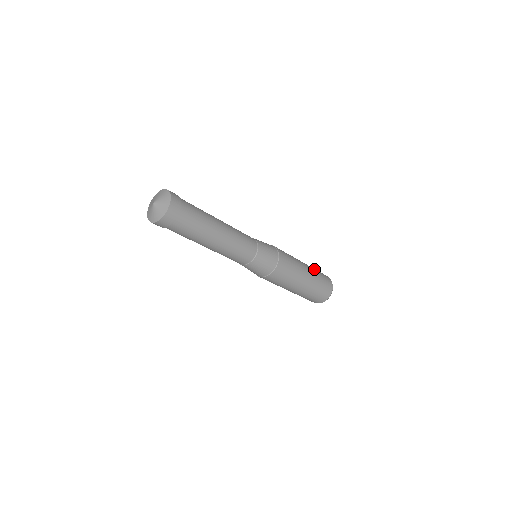
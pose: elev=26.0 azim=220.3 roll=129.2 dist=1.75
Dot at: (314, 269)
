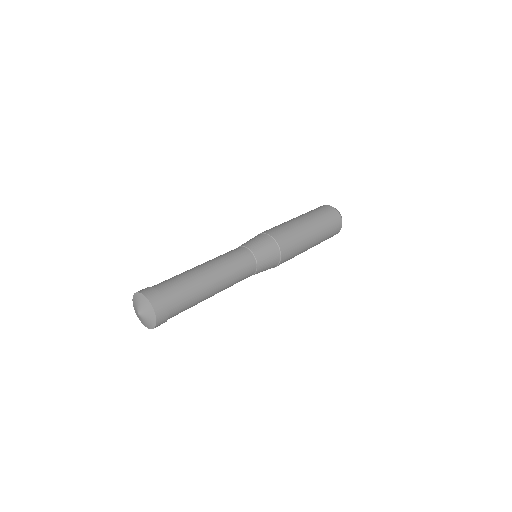
Dot at: (323, 239)
